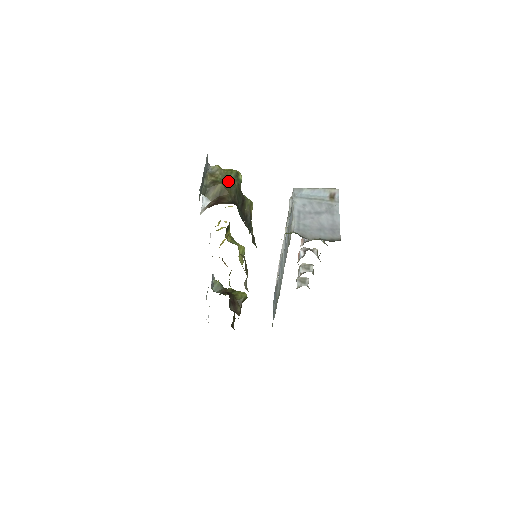
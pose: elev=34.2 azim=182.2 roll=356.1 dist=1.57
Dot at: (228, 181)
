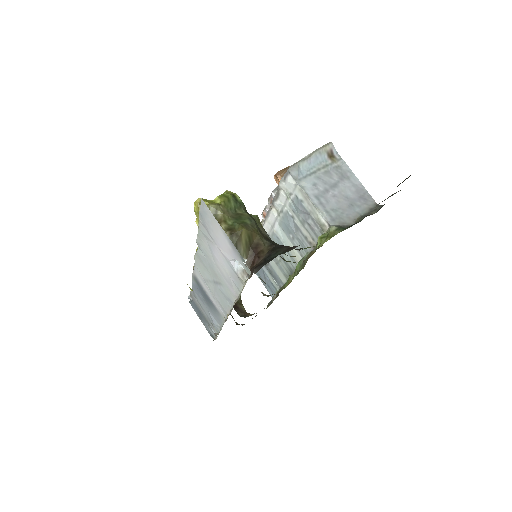
Dot at: (236, 215)
